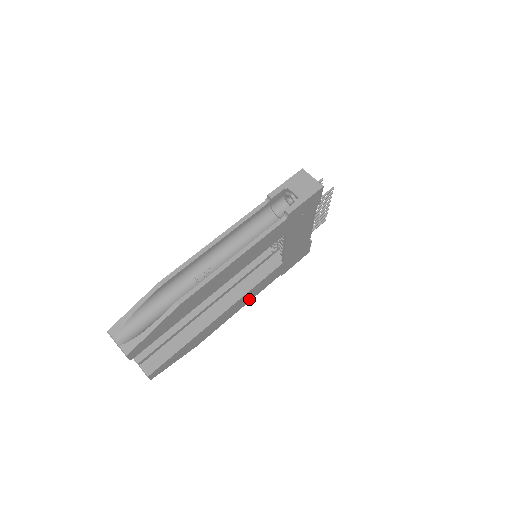
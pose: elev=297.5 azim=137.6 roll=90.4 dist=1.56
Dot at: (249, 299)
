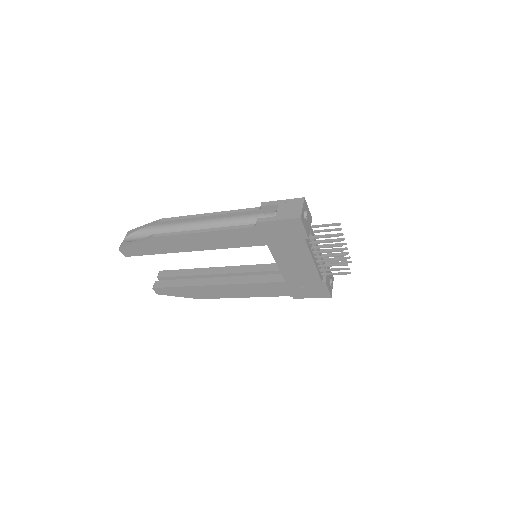
Dot at: (252, 294)
